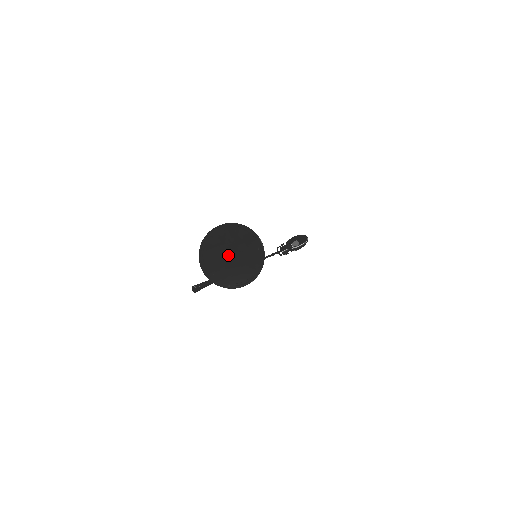
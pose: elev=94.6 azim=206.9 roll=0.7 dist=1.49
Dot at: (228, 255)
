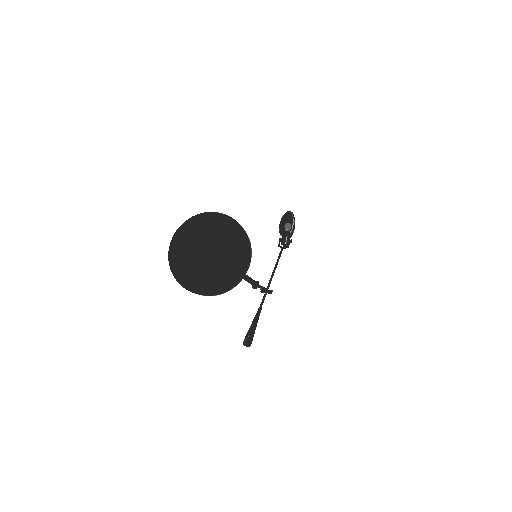
Dot at: (205, 256)
